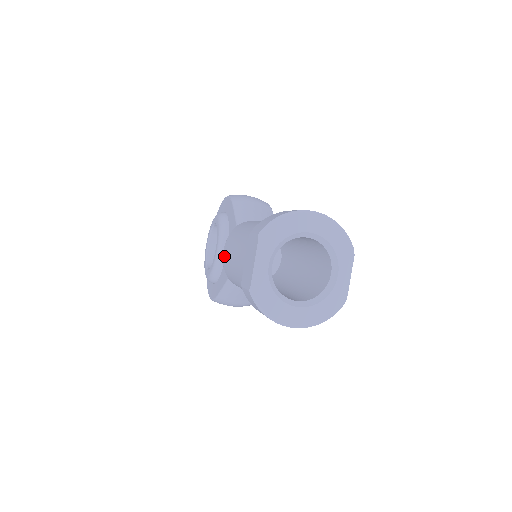
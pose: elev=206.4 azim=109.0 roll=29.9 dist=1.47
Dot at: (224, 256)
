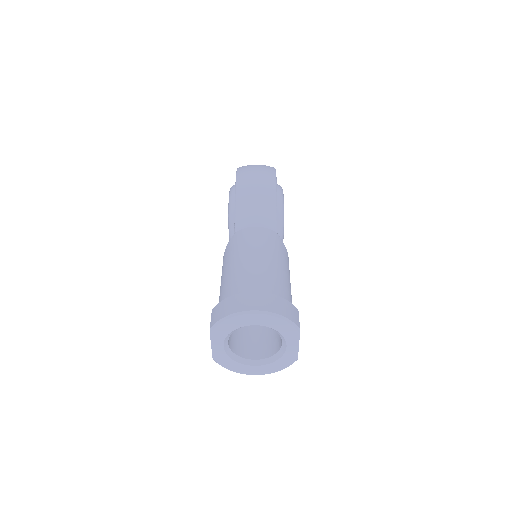
Dot at: occluded
